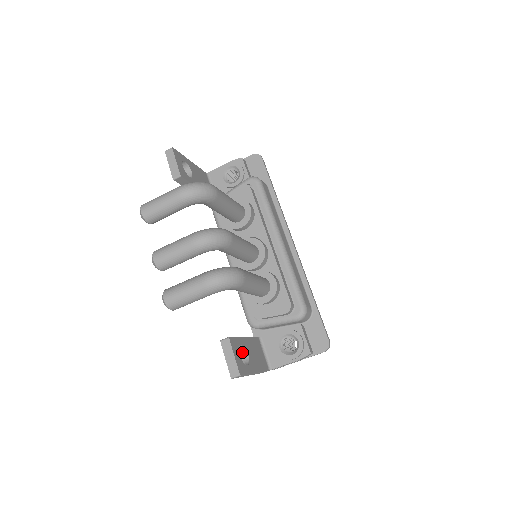
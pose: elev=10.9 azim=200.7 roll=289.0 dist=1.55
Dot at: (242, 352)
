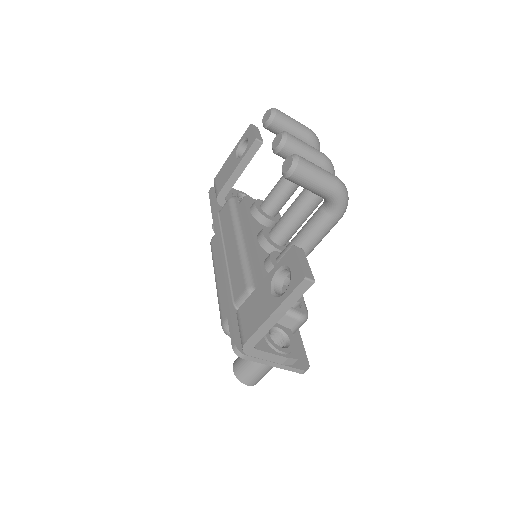
Dot at: (277, 287)
